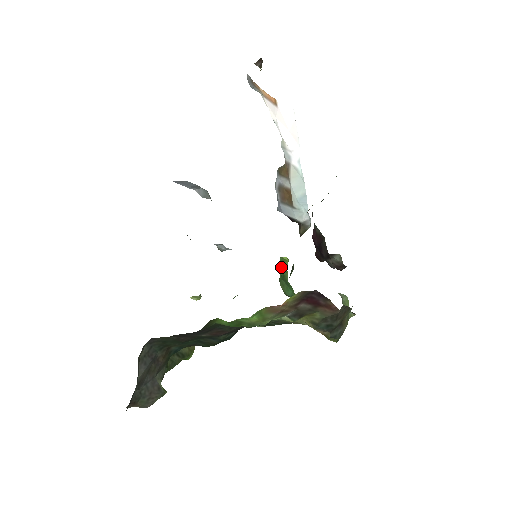
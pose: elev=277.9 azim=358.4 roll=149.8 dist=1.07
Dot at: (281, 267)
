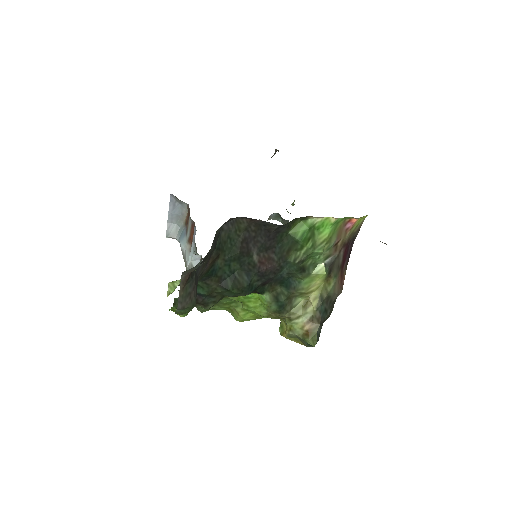
Dot at: occluded
